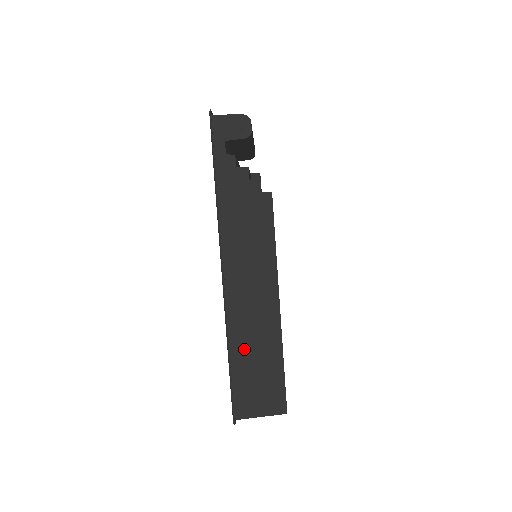
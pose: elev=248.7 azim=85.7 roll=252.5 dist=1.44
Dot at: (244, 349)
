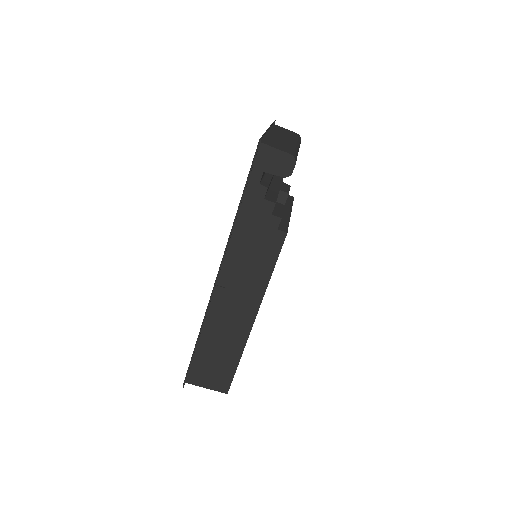
Dot at: (212, 340)
